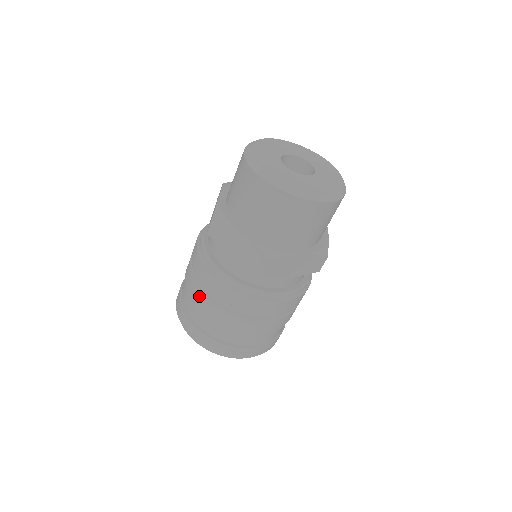
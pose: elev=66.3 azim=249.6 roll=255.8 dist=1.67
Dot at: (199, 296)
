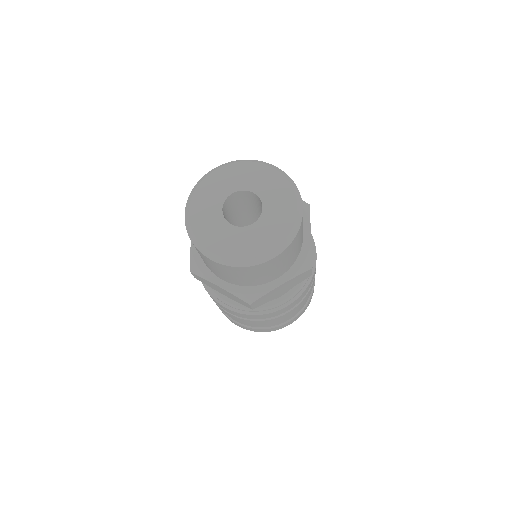
Dot at: (220, 308)
